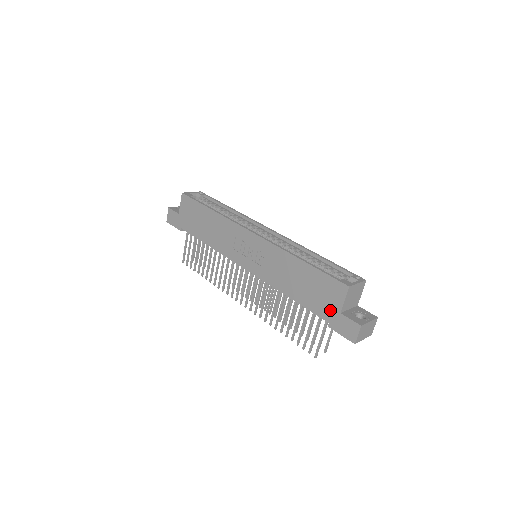
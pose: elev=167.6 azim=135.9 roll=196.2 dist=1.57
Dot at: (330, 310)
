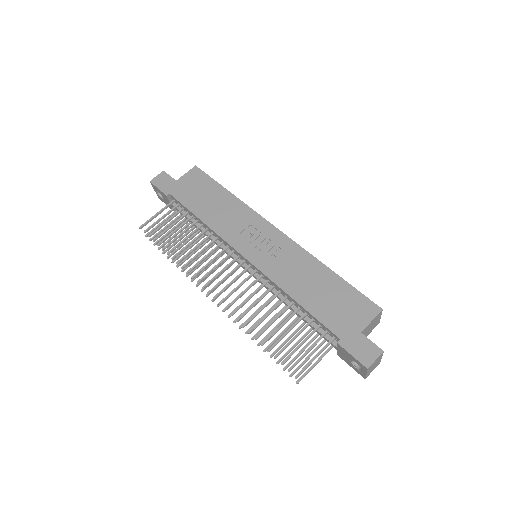
Dot at: (348, 326)
